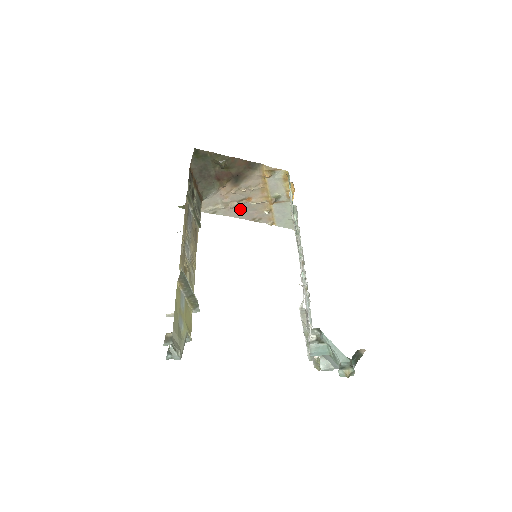
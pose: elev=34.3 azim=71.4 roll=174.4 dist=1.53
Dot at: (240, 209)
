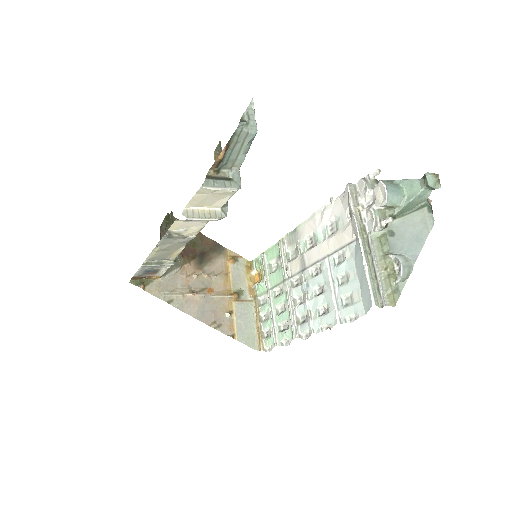
Dot at: (199, 304)
